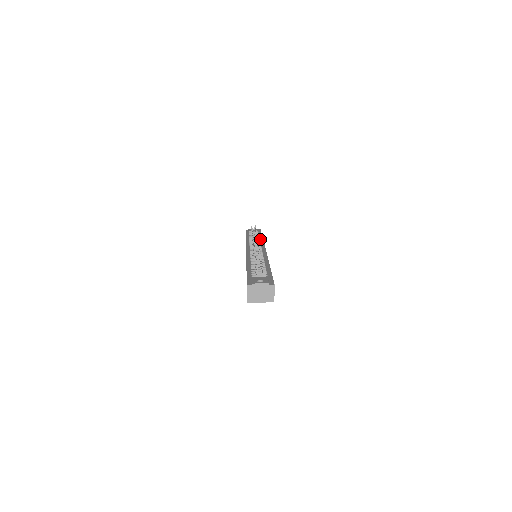
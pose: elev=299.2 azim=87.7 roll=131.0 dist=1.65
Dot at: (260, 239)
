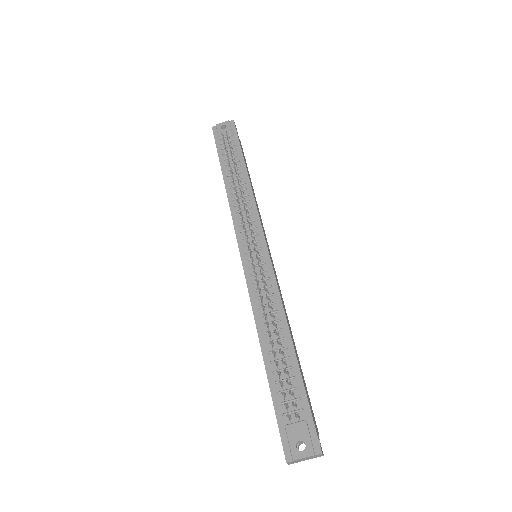
Dot at: (247, 188)
